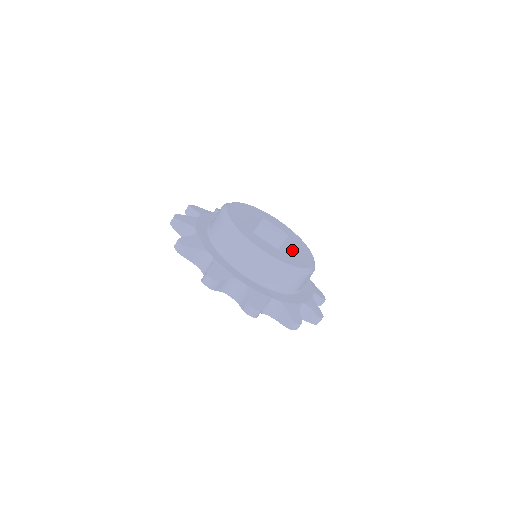
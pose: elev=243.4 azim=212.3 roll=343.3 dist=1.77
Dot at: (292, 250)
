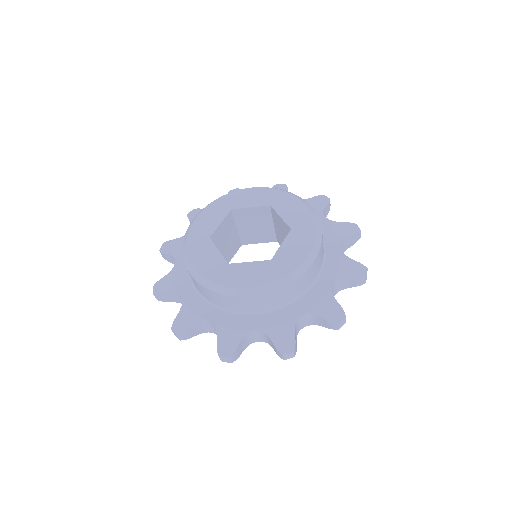
Dot at: occluded
